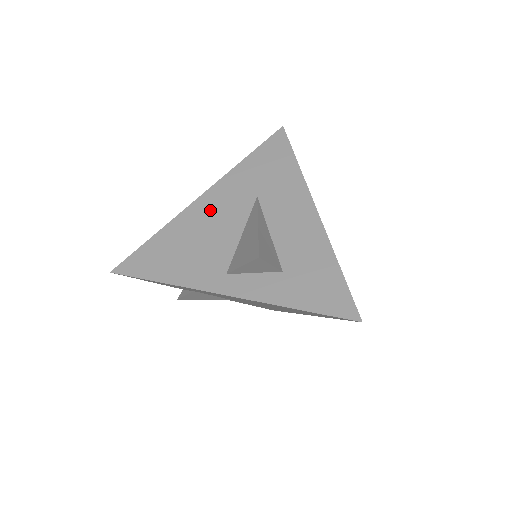
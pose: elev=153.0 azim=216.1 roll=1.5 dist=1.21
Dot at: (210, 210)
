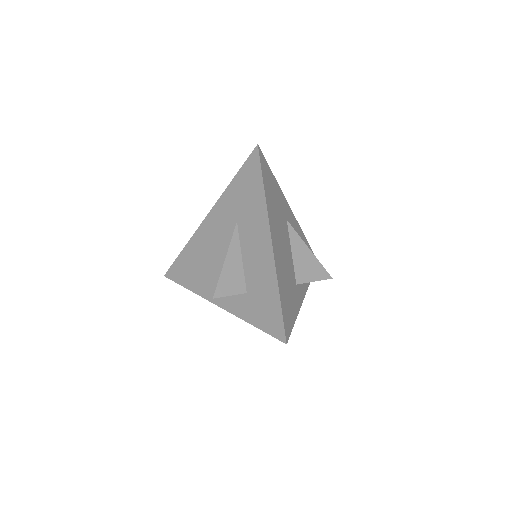
Dot at: (210, 232)
